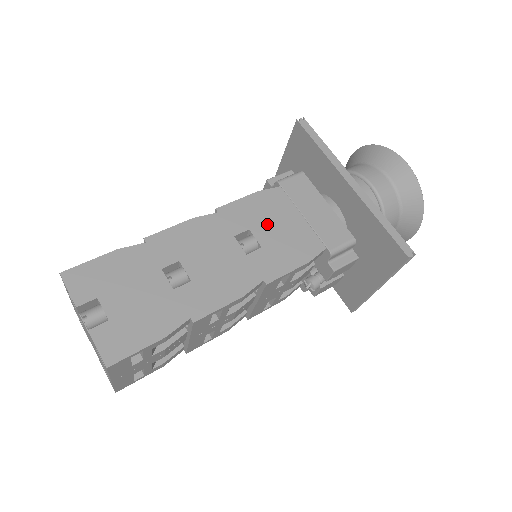
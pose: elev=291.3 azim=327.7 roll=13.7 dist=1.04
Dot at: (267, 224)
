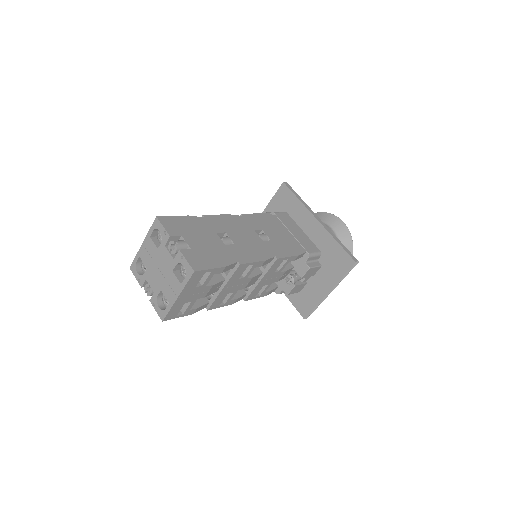
Dot at: (272, 230)
